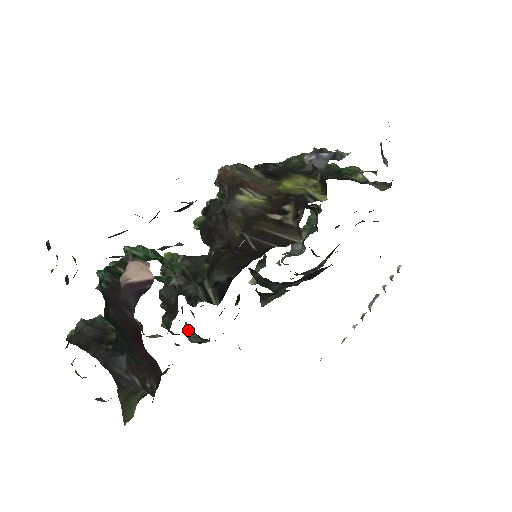
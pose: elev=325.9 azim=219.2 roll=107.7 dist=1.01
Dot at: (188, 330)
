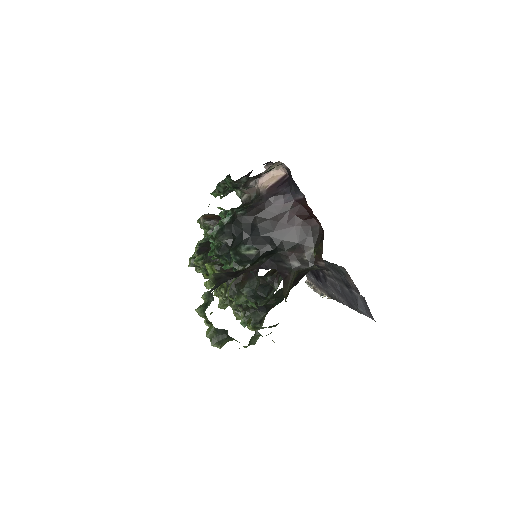
Dot at: (249, 314)
